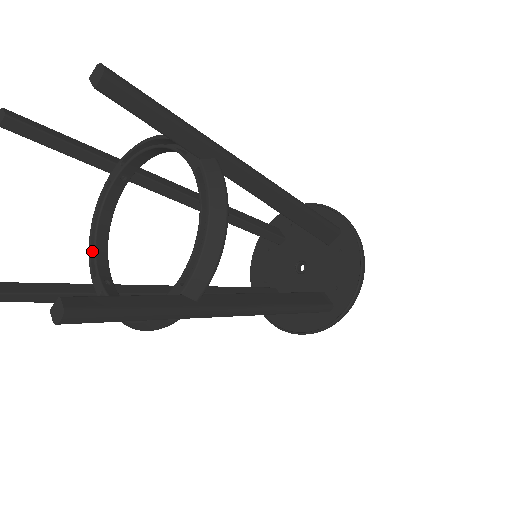
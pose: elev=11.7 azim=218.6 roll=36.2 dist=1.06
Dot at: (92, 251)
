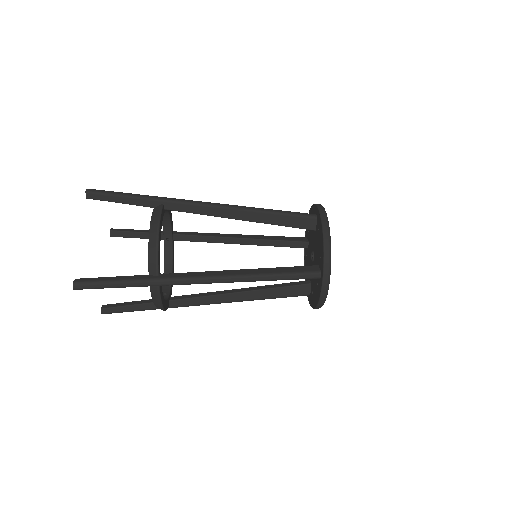
Dot at: occluded
